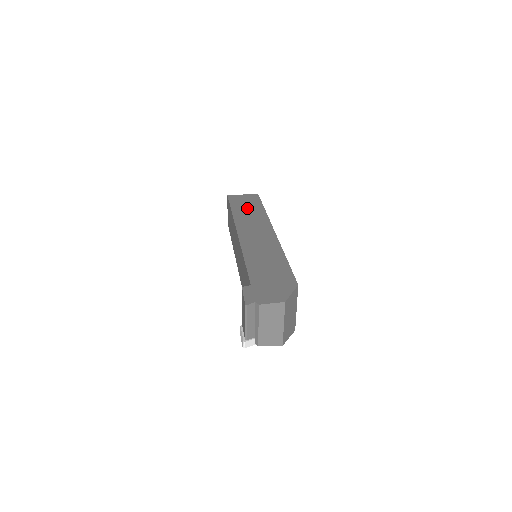
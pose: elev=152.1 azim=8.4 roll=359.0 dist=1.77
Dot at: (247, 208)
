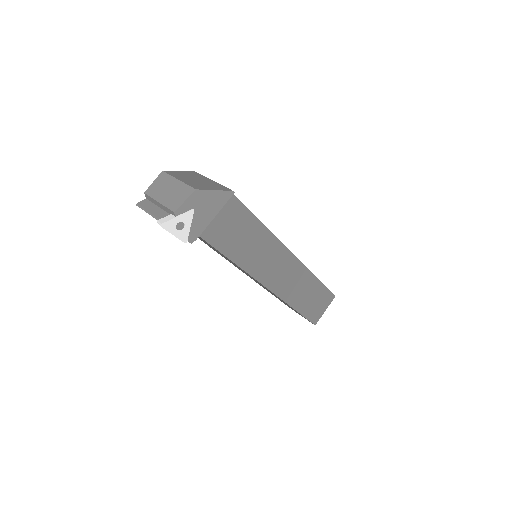
Dot at: occluded
